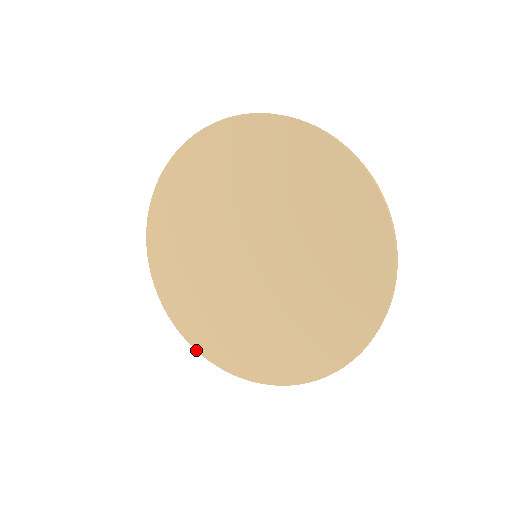
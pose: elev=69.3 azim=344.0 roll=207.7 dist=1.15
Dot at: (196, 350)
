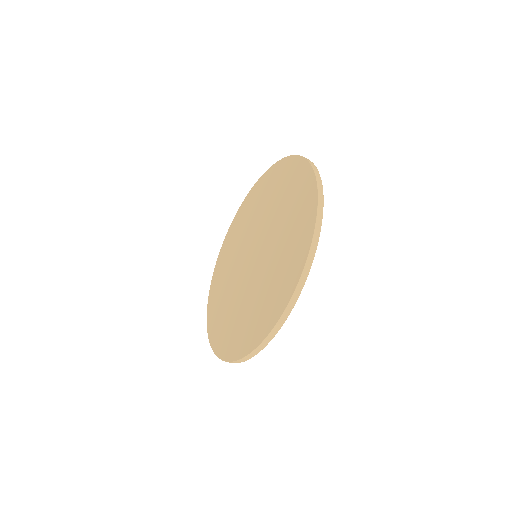
Dot at: (208, 335)
